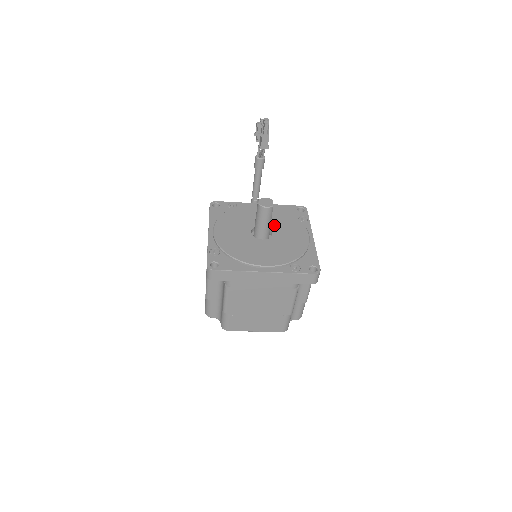
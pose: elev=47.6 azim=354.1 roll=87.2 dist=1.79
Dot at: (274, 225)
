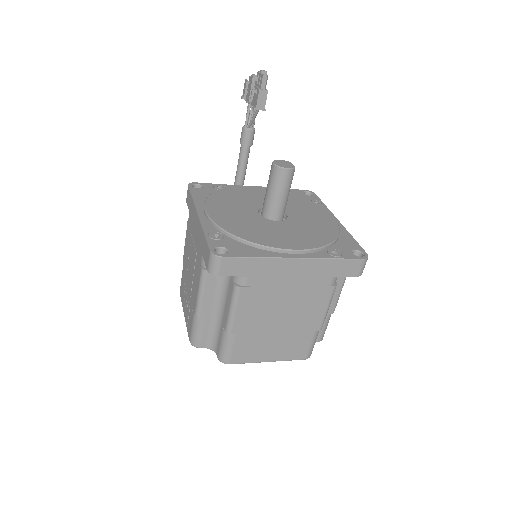
Dot at: occluded
